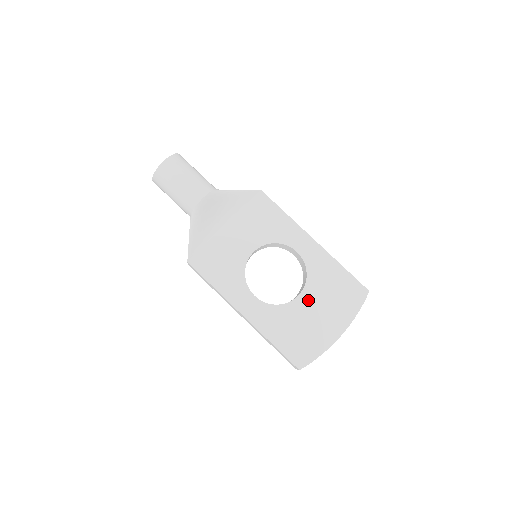
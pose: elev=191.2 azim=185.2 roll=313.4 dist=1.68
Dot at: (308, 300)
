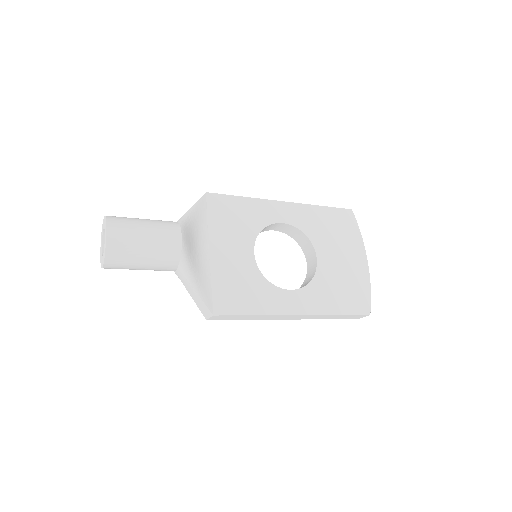
Dot at: (326, 255)
